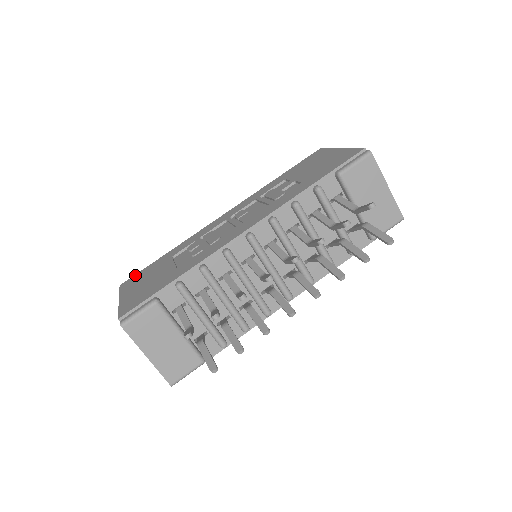
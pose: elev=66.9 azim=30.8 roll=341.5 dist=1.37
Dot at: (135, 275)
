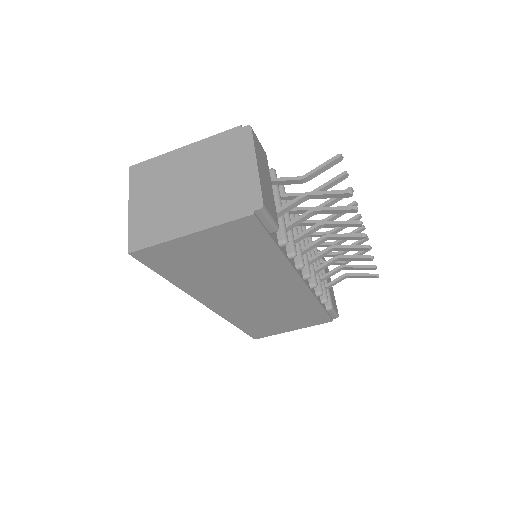
Dot at: occluded
